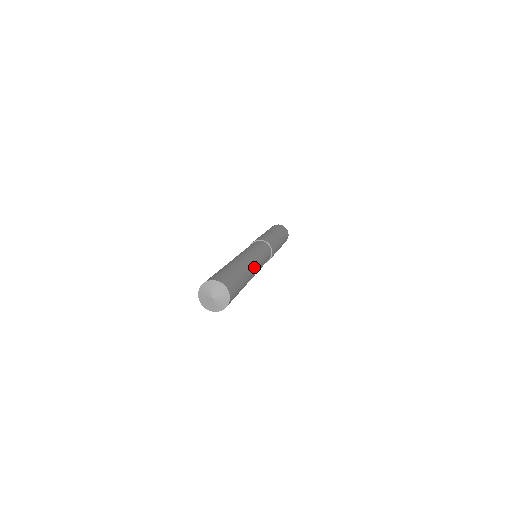
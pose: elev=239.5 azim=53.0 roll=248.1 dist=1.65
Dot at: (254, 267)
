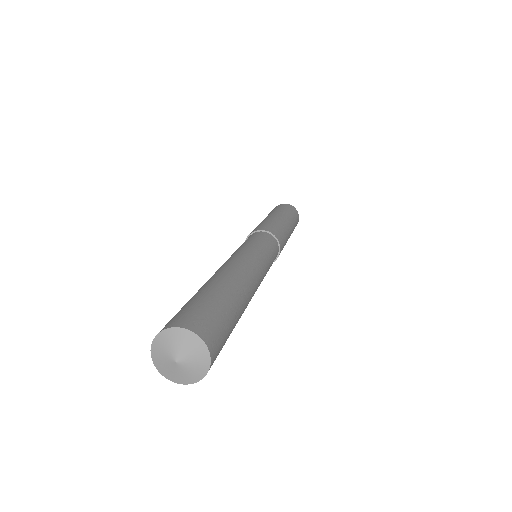
Dot at: (254, 291)
